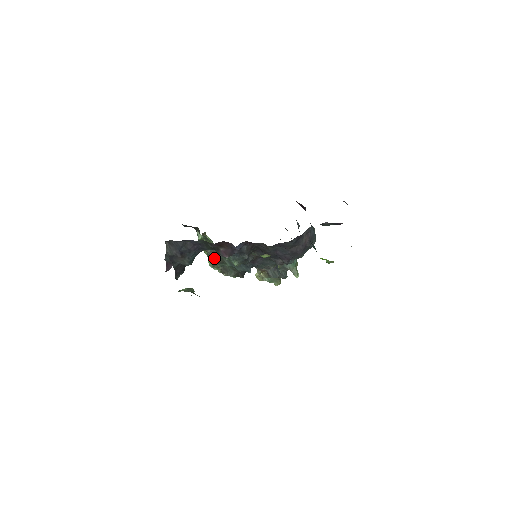
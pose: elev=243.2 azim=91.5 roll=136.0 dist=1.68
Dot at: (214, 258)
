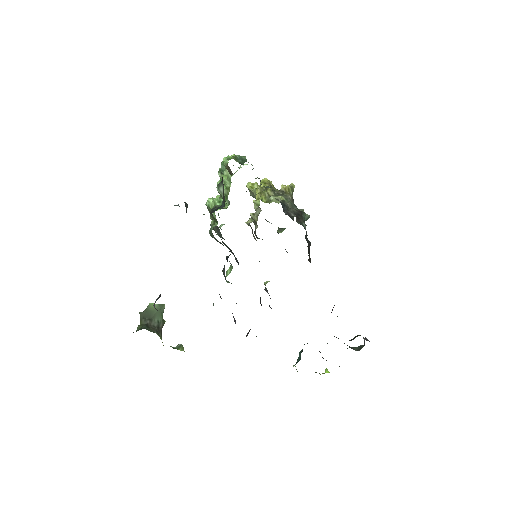
Dot at: (215, 231)
